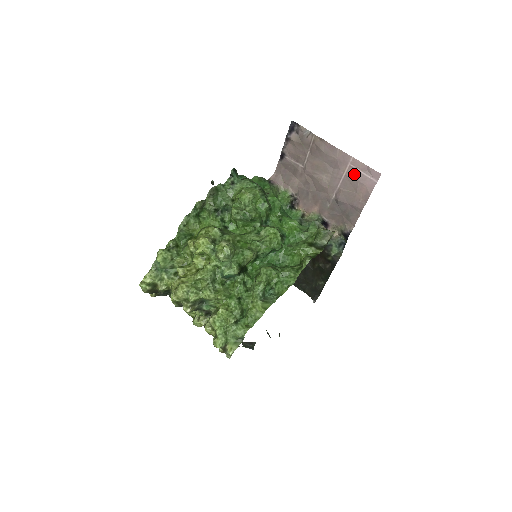
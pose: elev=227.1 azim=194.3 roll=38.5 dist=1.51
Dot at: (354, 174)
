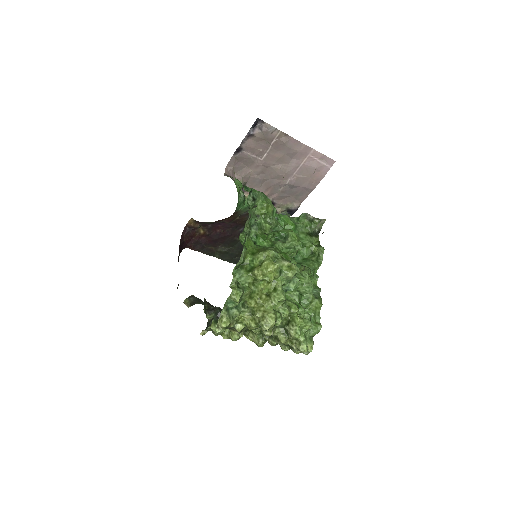
Dot at: (312, 163)
